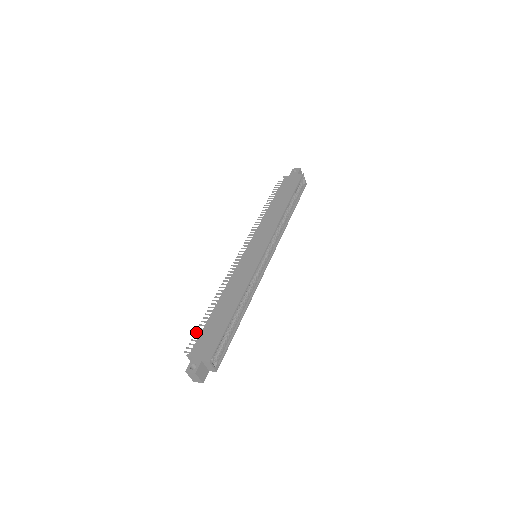
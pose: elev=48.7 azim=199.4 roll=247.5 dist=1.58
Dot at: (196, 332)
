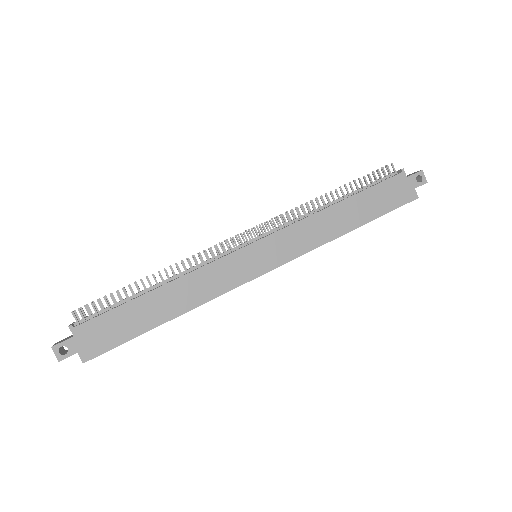
Dot at: (105, 299)
